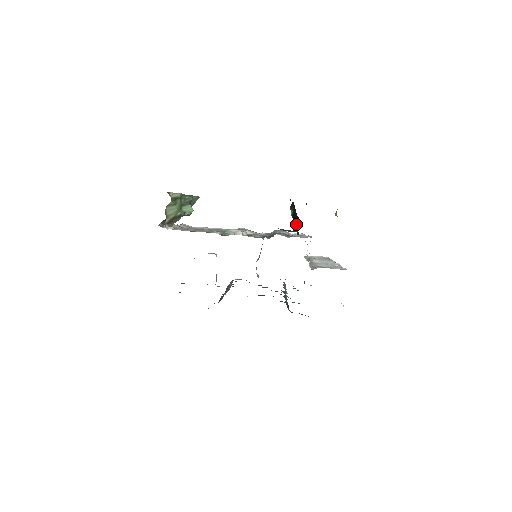
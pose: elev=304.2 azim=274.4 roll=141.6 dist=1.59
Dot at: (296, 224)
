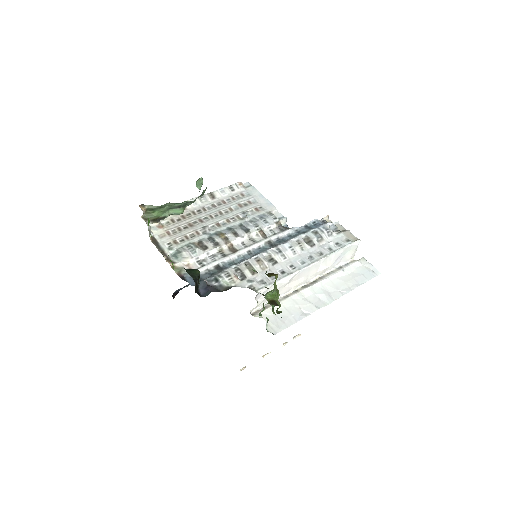
Dot at: occluded
